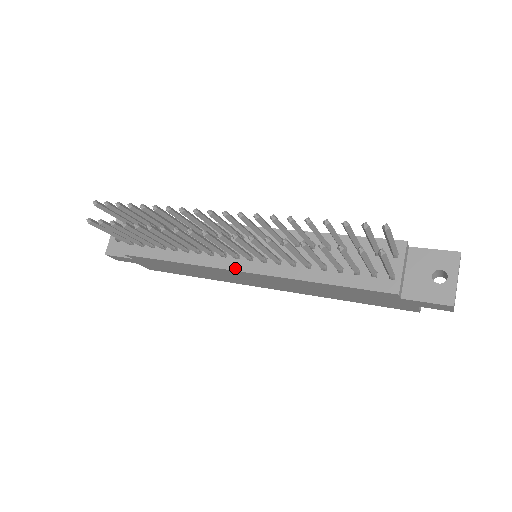
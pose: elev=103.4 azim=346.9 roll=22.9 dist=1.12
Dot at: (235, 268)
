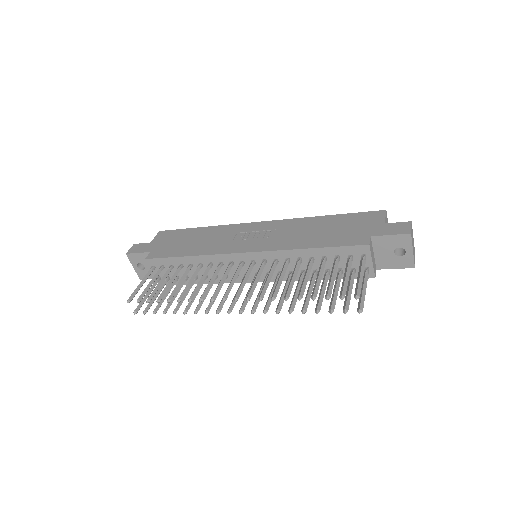
Dot at: (250, 281)
